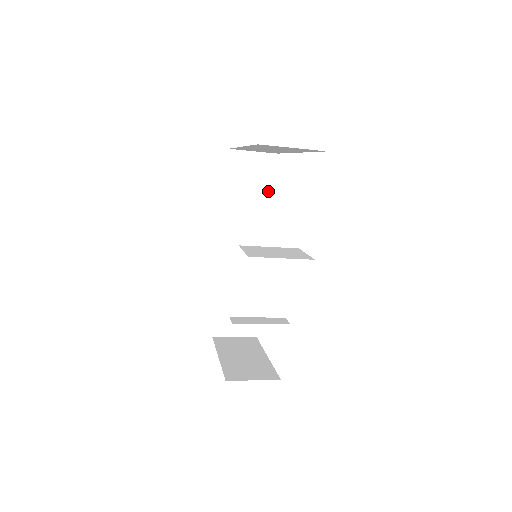
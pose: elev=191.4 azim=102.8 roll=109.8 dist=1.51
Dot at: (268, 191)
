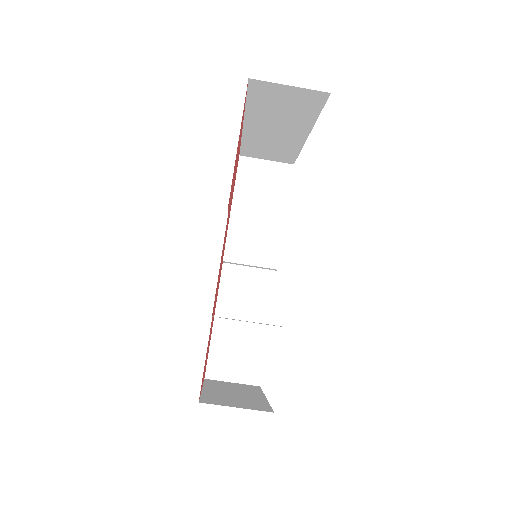
Dot at: (281, 203)
